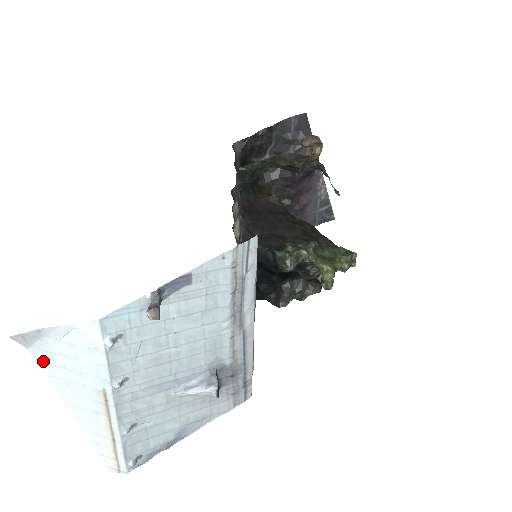
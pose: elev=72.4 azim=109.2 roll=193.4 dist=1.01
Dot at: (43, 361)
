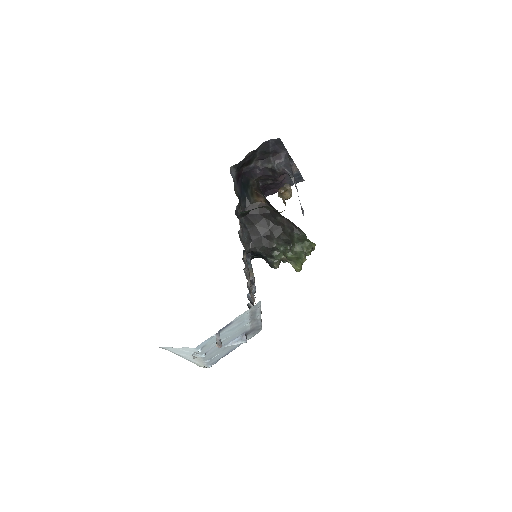
Dot at: (166, 349)
